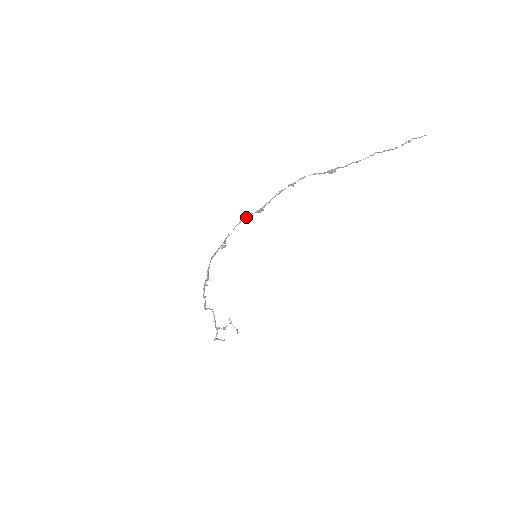
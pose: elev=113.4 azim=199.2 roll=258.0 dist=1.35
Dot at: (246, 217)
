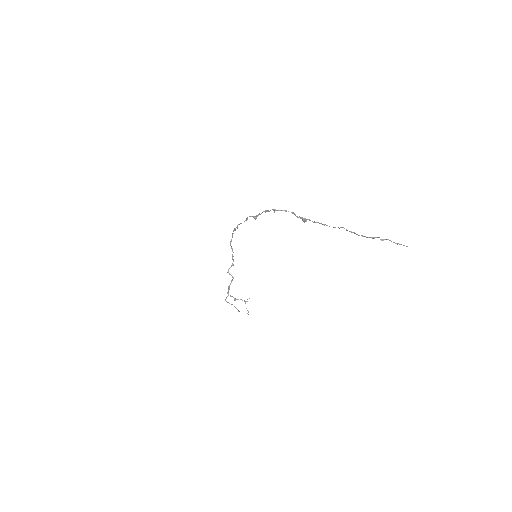
Dot at: occluded
